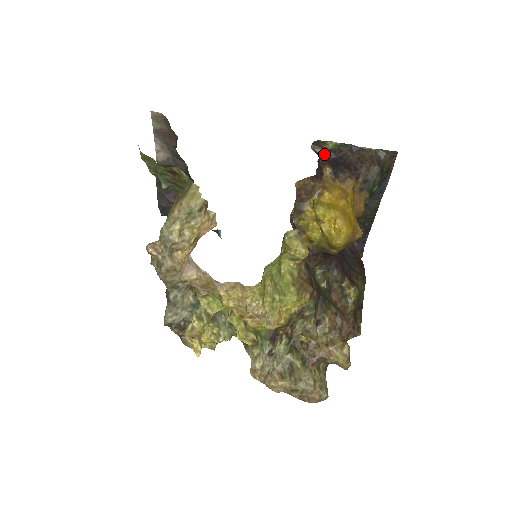
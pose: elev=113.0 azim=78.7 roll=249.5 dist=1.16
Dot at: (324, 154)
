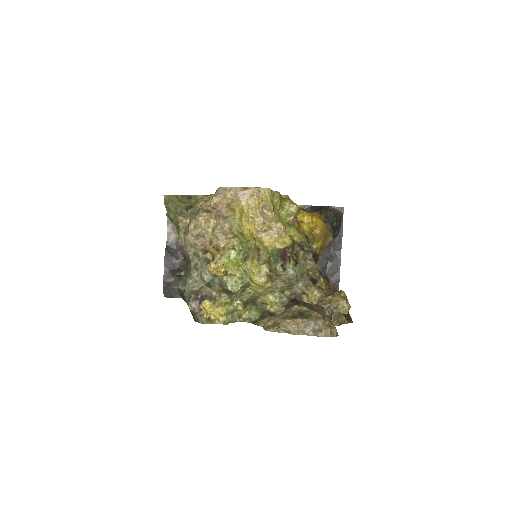
Dot at: occluded
